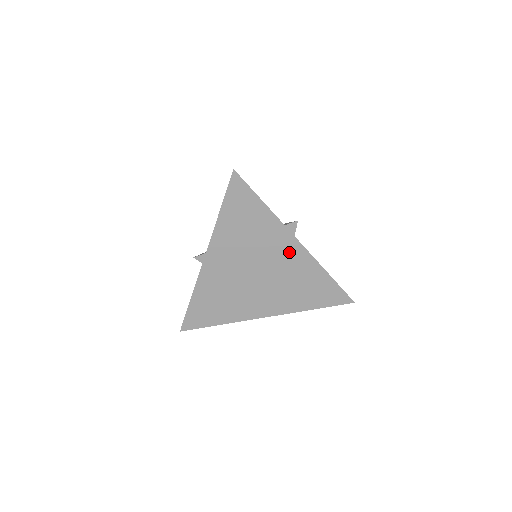
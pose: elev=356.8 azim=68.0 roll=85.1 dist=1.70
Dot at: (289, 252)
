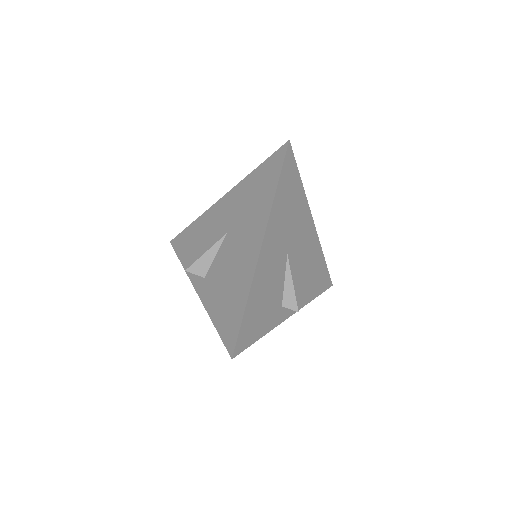
Dot at: occluded
